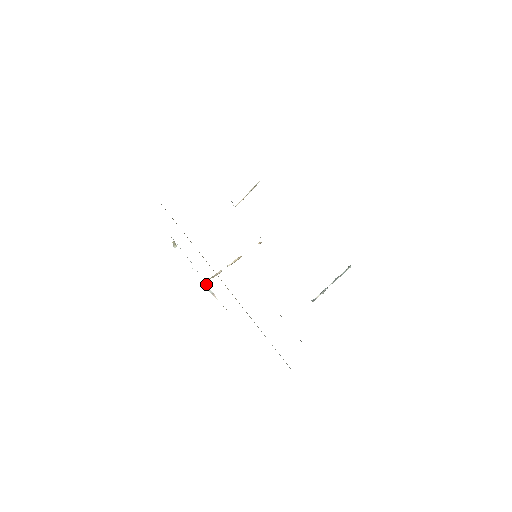
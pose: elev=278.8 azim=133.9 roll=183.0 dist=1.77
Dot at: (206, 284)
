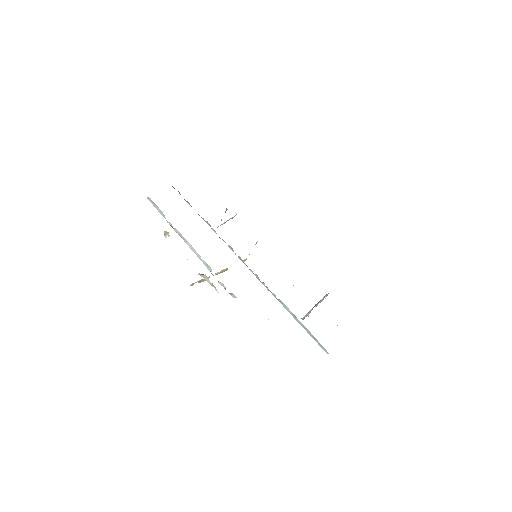
Dot at: (205, 274)
